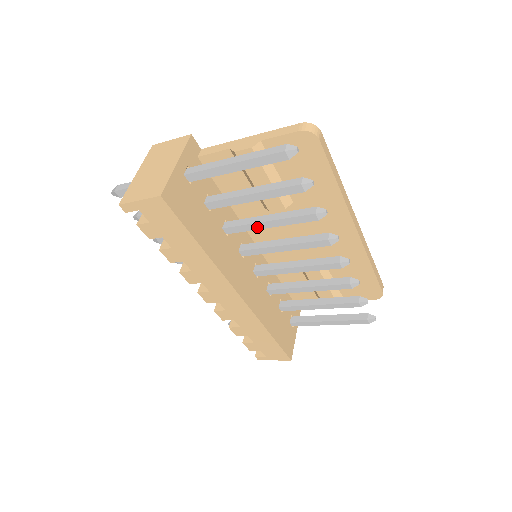
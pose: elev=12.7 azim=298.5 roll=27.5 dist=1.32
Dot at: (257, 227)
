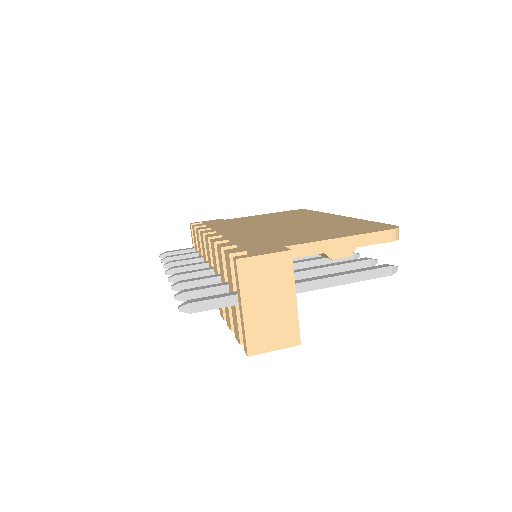
Dot at: occluded
